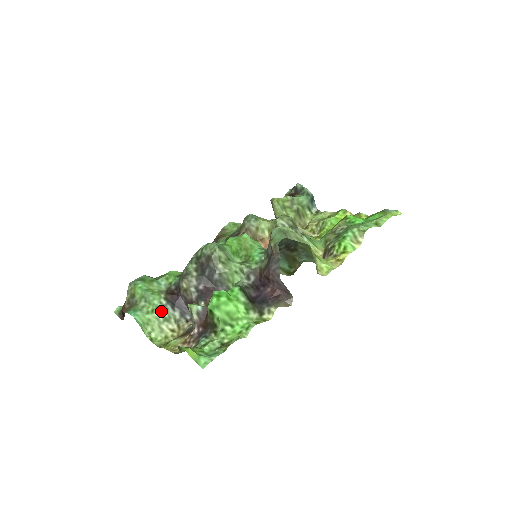
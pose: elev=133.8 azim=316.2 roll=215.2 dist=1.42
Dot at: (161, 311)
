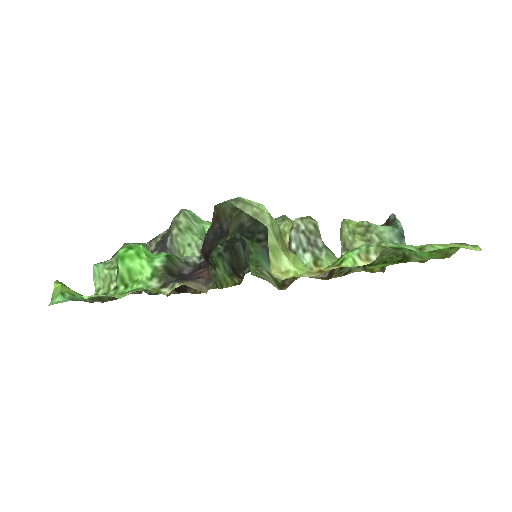
Dot at: occluded
